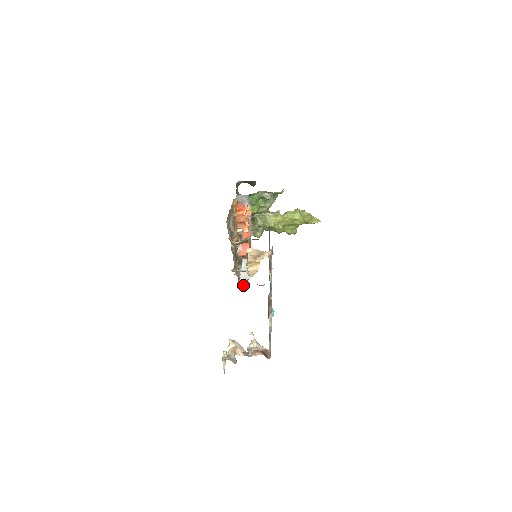
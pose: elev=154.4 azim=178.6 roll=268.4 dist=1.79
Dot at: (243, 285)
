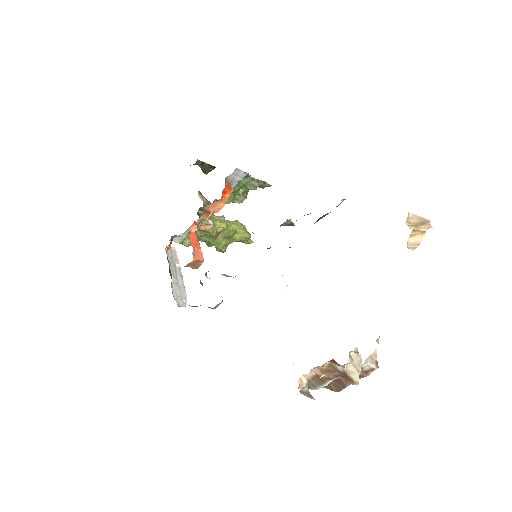
Dot at: (189, 305)
